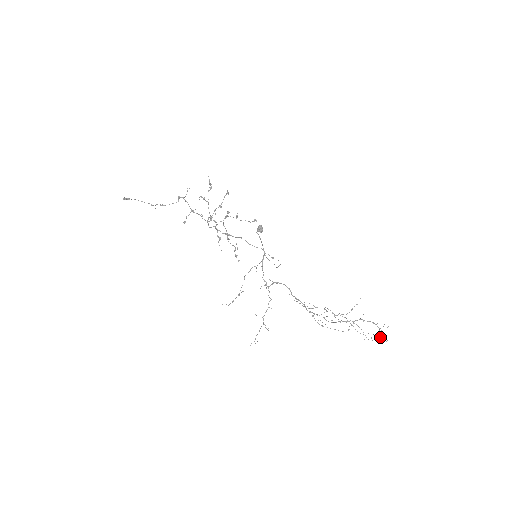
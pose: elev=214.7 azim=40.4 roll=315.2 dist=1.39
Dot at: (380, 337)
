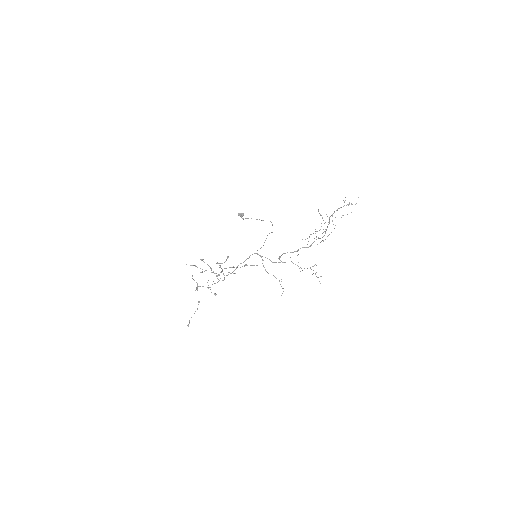
Dot at: occluded
